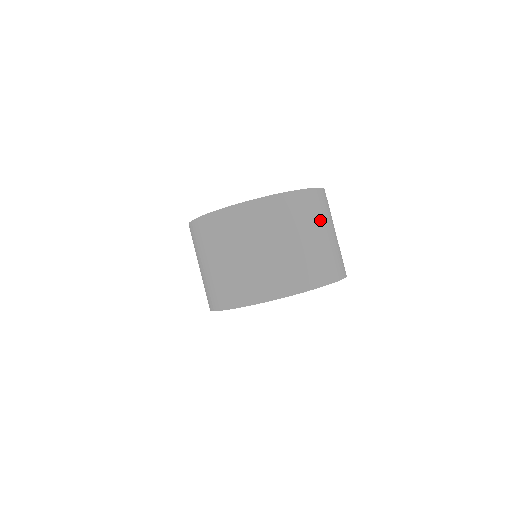
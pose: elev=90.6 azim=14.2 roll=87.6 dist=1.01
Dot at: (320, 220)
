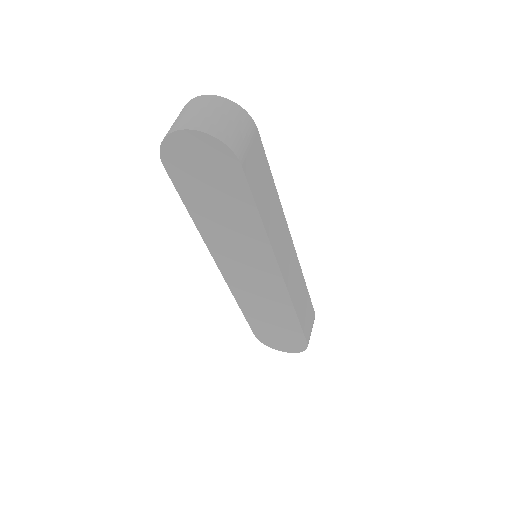
Dot at: (232, 116)
